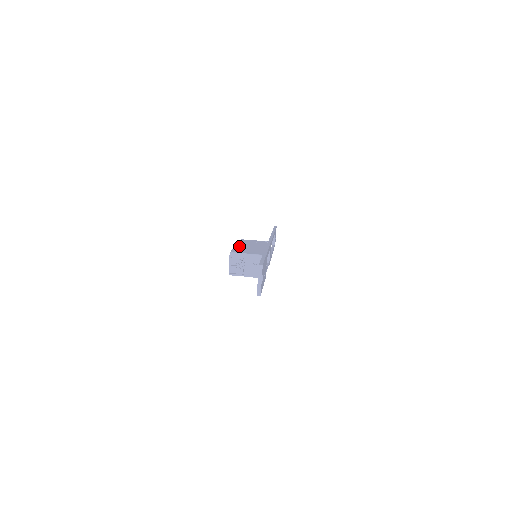
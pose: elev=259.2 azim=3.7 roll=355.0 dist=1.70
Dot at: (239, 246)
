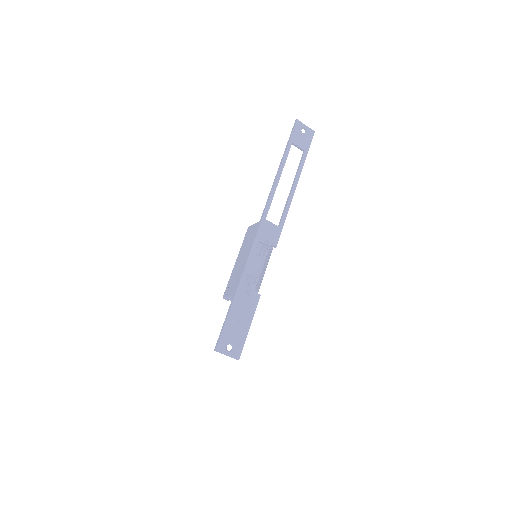
Dot at: (235, 266)
